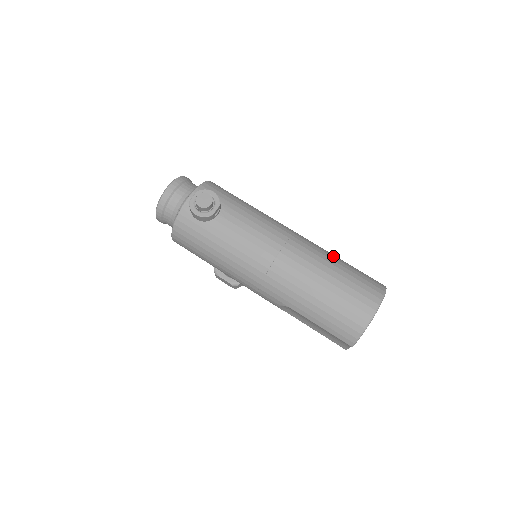
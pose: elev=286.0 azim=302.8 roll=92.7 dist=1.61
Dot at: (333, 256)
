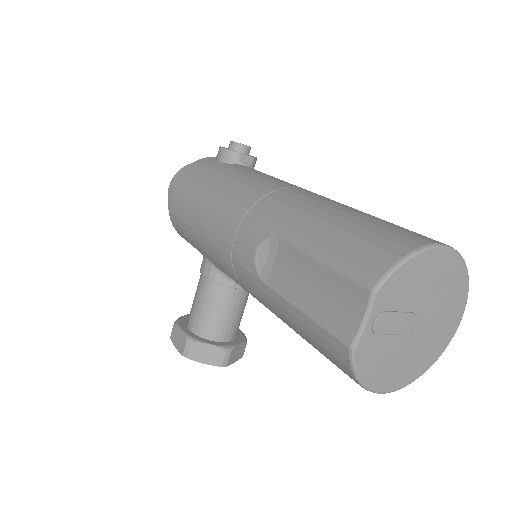
Dot at: occluded
